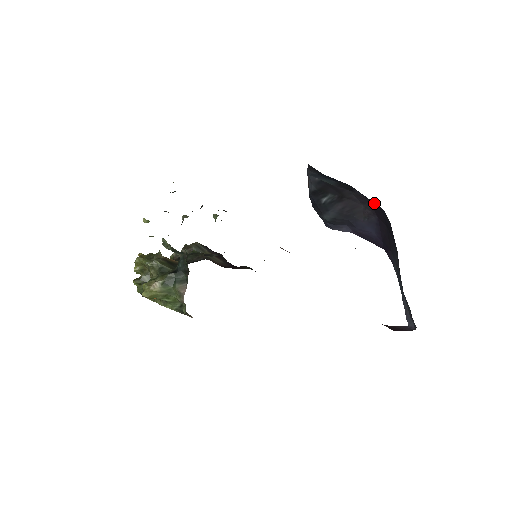
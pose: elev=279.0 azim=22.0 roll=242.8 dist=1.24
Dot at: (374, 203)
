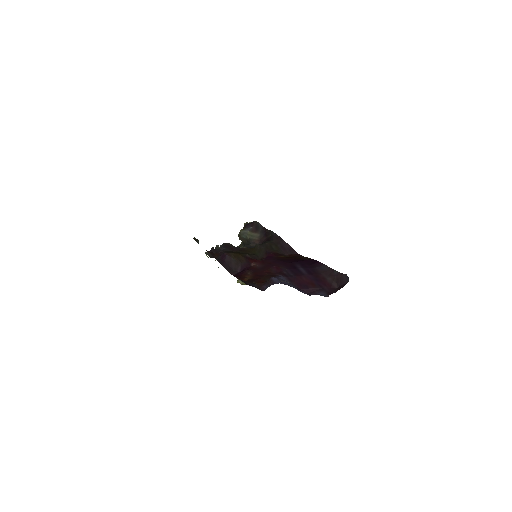
Dot at: occluded
